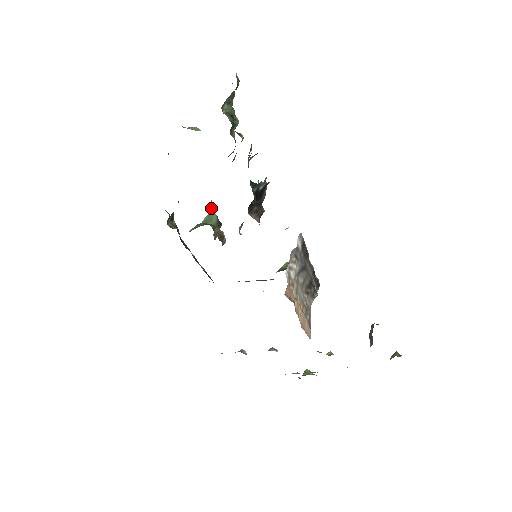
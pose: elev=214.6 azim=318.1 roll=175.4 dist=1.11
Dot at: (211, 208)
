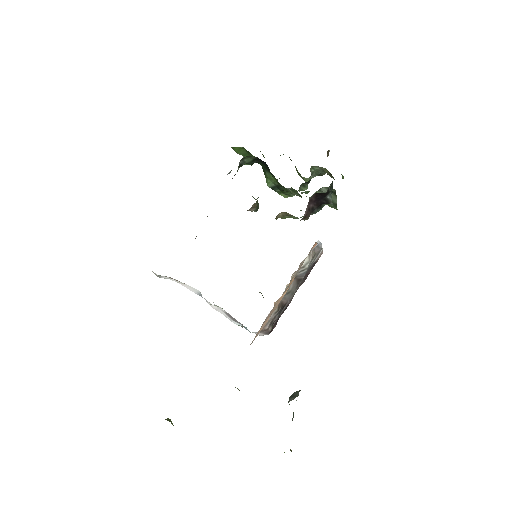
Dot at: (256, 199)
